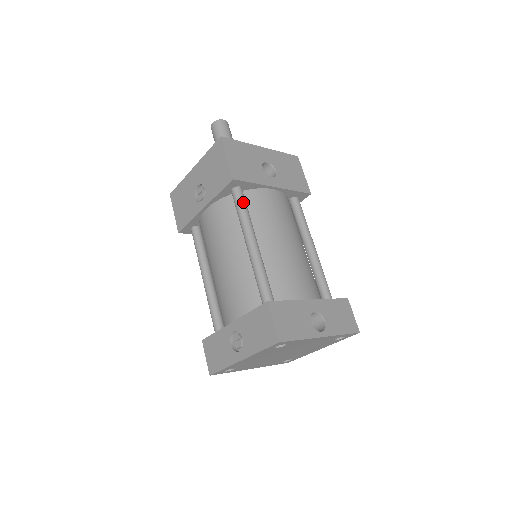
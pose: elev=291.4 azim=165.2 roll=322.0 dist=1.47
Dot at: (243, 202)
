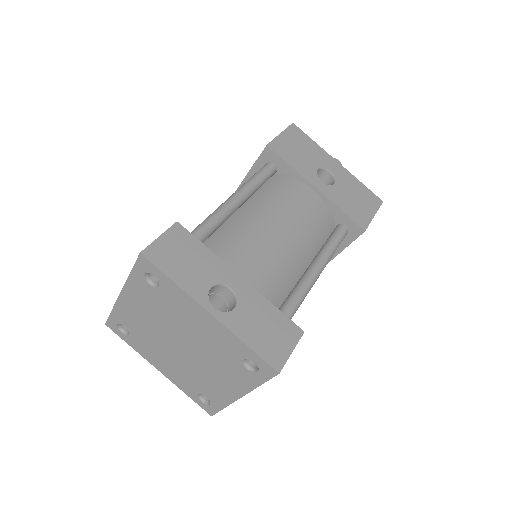
Dot at: (264, 172)
